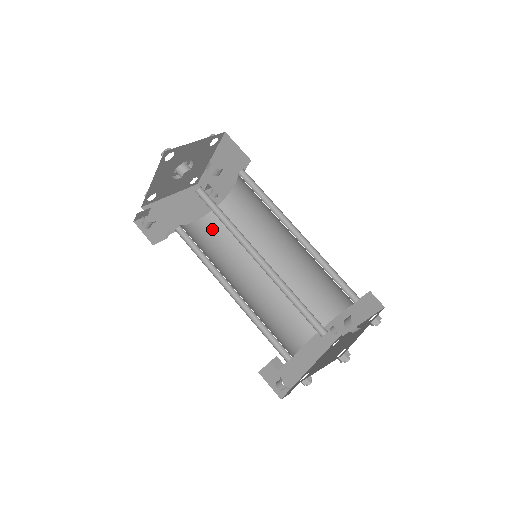
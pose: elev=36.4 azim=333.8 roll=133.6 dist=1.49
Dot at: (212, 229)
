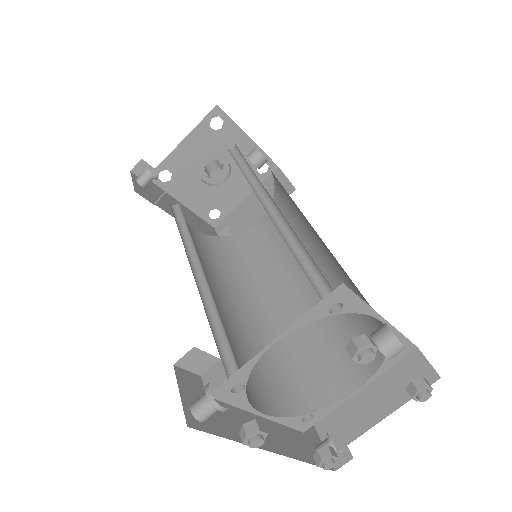
Dot at: (209, 246)
